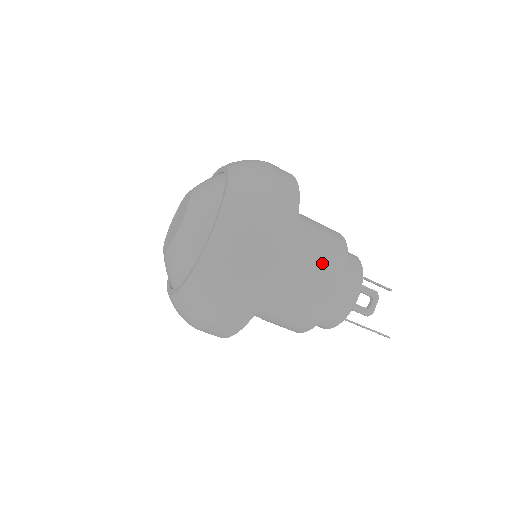
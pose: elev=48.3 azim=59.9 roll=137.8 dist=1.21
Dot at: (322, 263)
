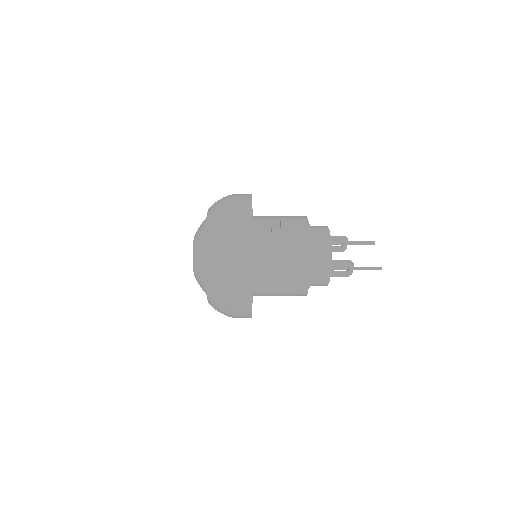
Dot at: (290, 277)
